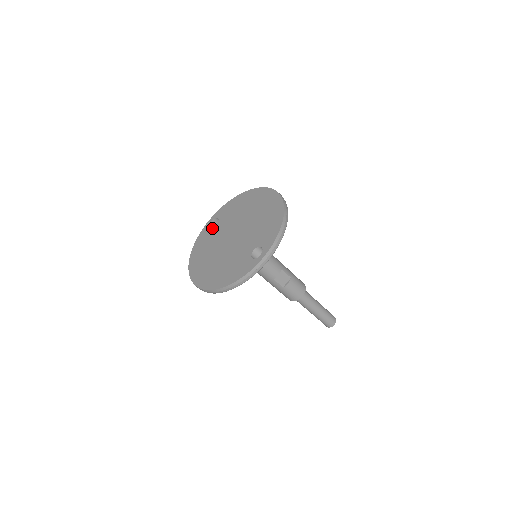
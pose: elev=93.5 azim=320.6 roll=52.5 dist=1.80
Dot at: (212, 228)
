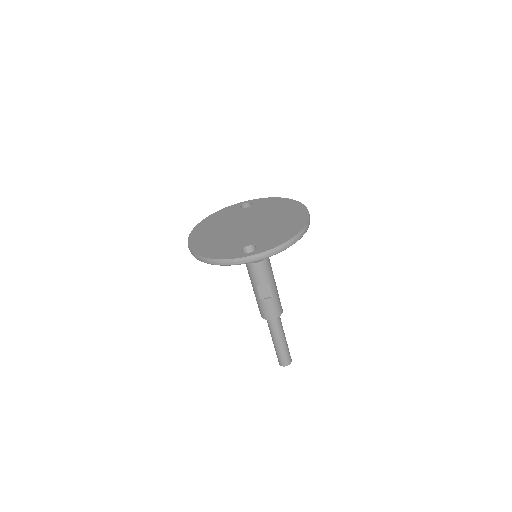
Dot at: (241, 208)
